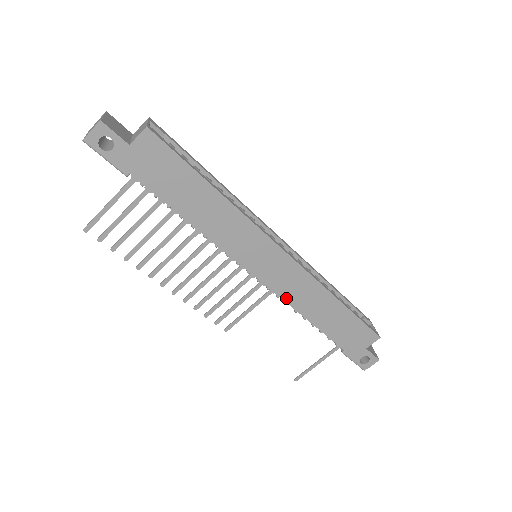
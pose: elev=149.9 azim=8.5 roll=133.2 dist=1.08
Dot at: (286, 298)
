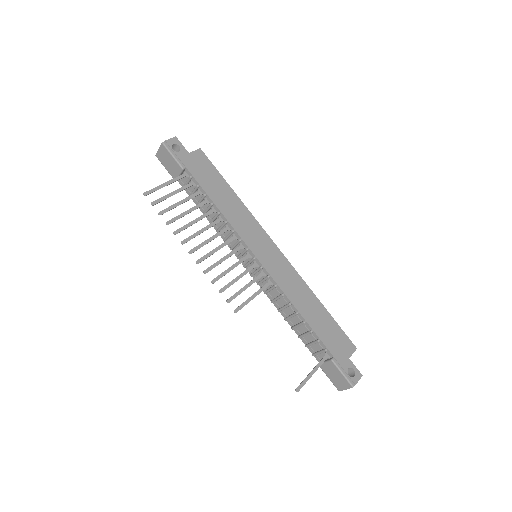
Dot at: (282, 287)
